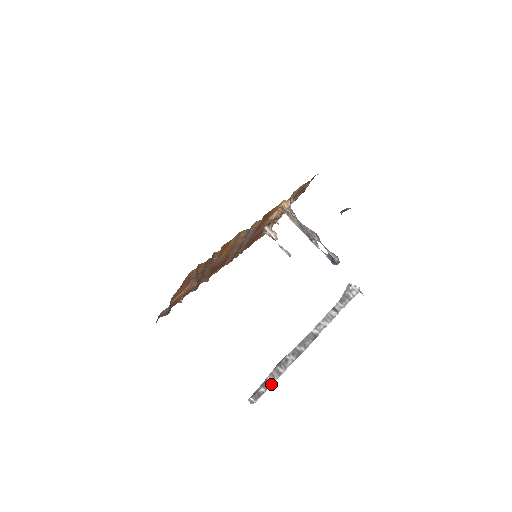
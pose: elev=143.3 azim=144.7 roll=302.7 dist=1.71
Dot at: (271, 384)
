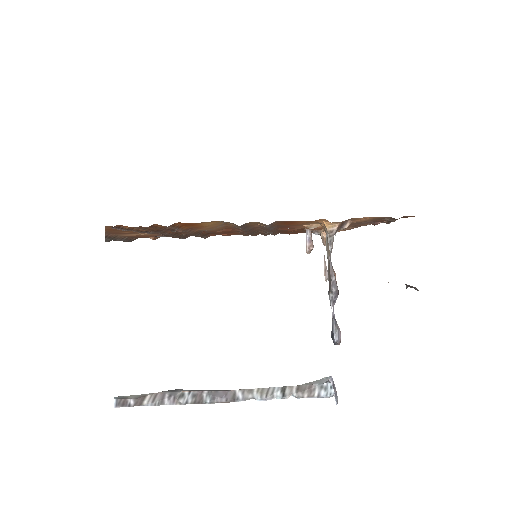
Dot at: (144, 405)
